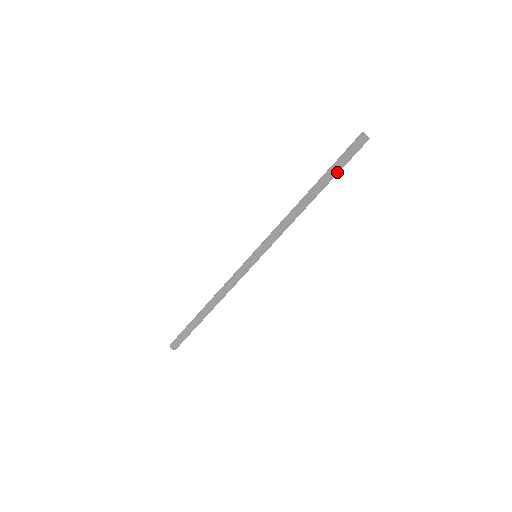
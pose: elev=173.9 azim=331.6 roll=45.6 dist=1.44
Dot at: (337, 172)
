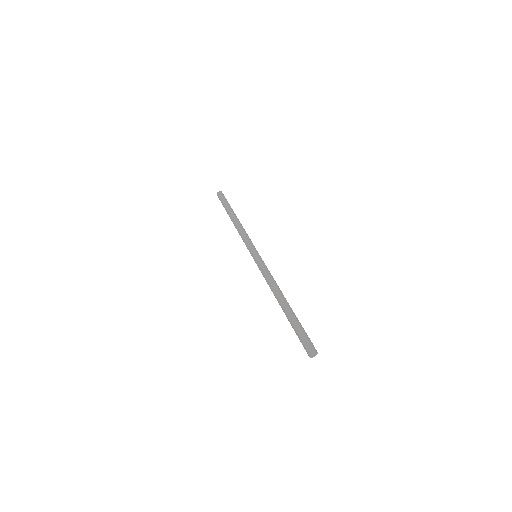
Dot at: occluded
